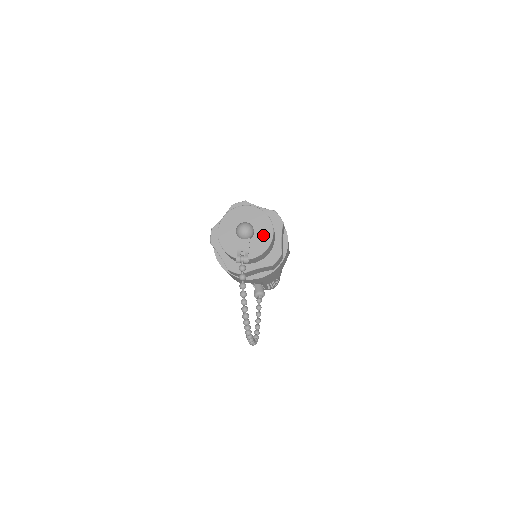
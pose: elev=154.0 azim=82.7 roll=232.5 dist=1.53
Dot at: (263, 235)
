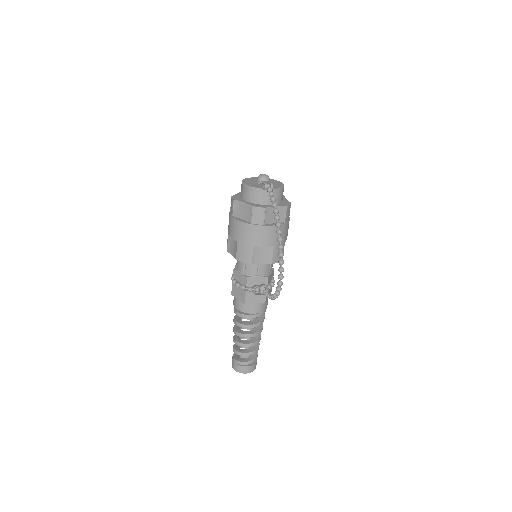
Dot at: (277, 184)
